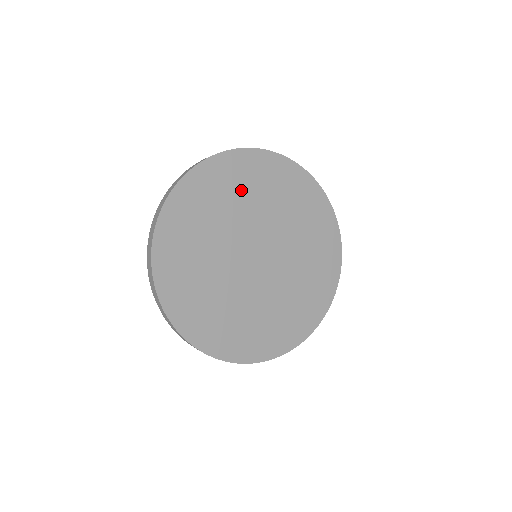
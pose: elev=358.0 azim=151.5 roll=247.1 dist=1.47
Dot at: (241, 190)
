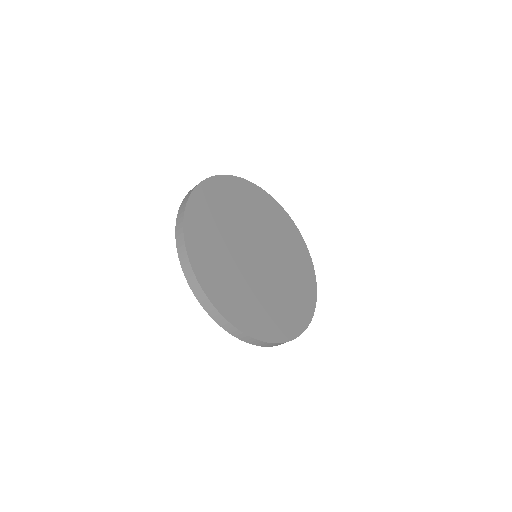
Dot at: (271, 219)
